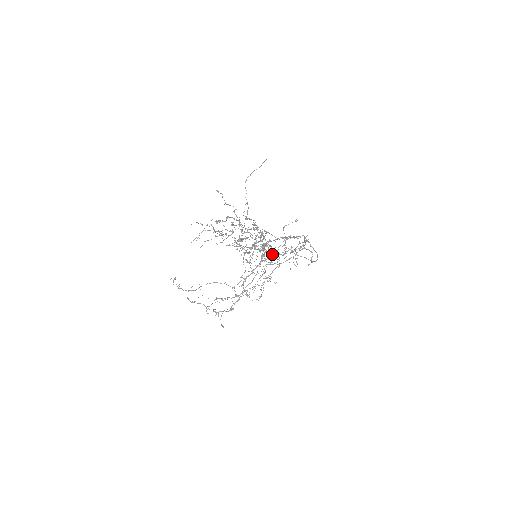
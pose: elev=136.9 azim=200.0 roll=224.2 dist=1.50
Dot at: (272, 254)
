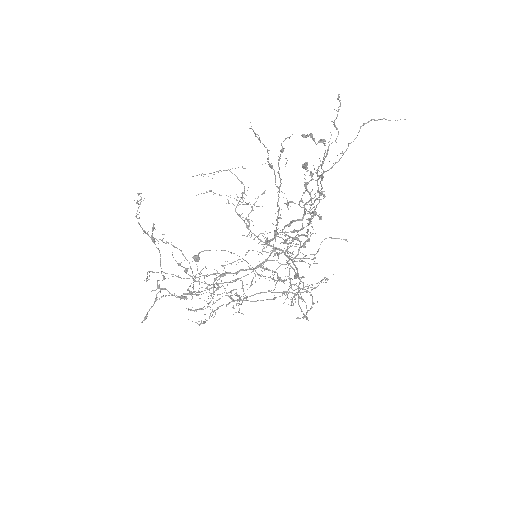
Dot at: (288, 261)
